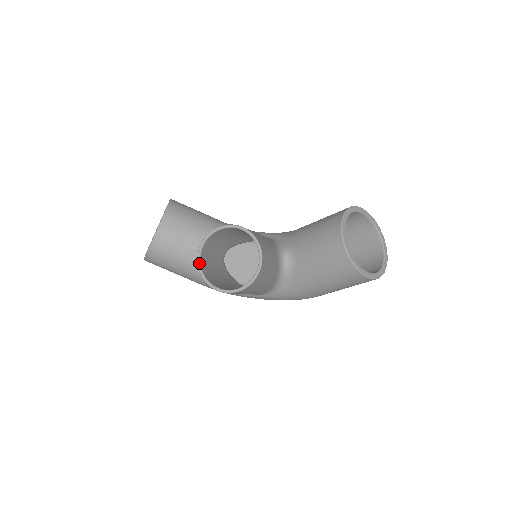
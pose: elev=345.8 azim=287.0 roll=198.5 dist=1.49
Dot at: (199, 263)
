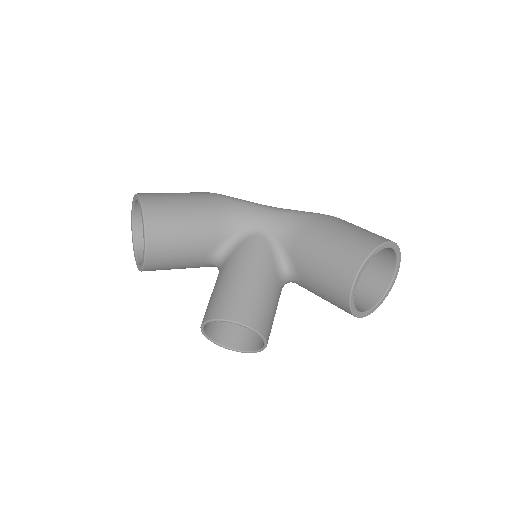
Dot at: (204, 334)
